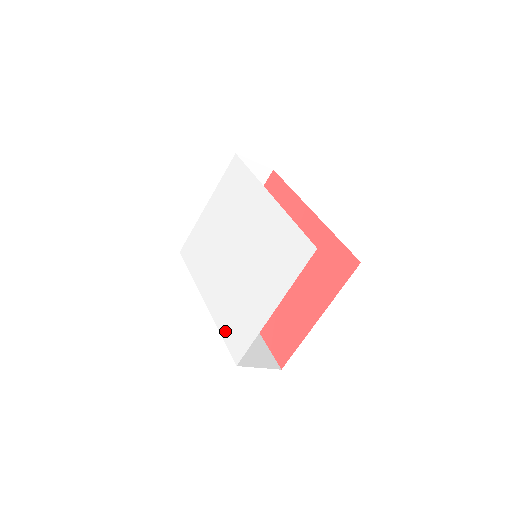
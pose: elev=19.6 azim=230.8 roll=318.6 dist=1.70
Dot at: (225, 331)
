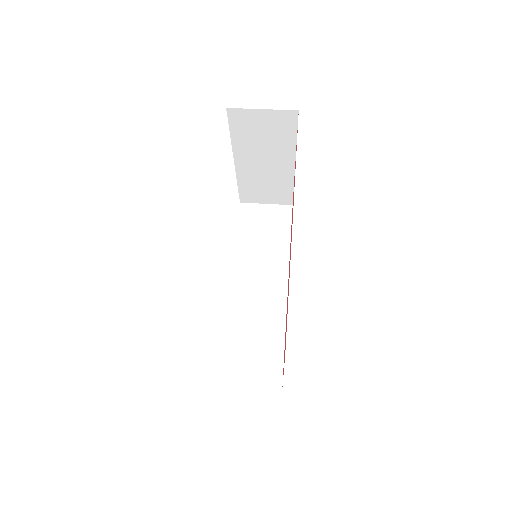
Dot at: occluded
